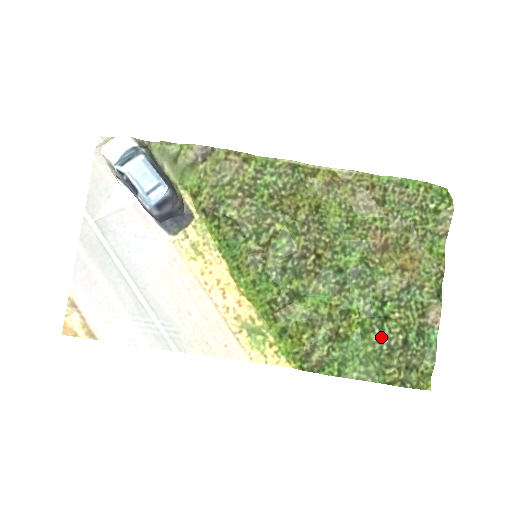
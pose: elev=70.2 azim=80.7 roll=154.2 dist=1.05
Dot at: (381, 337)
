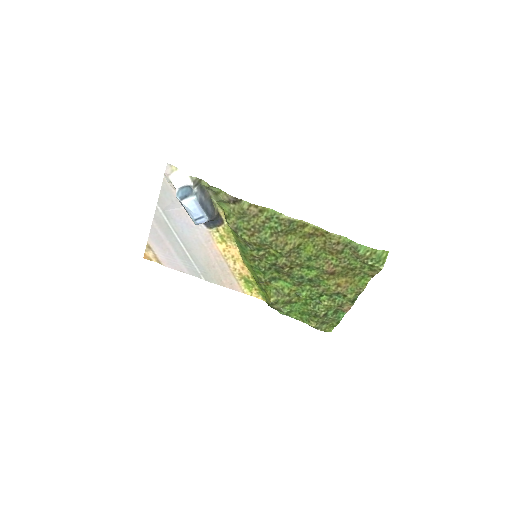
Dot at: (313, 310)
